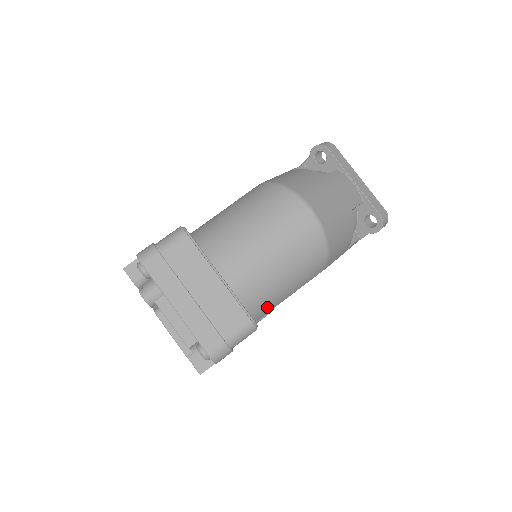
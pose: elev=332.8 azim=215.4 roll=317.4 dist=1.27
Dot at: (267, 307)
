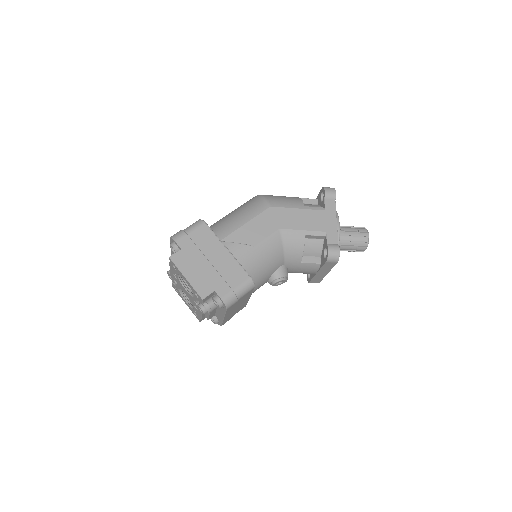
Dot at: (226, 229)
